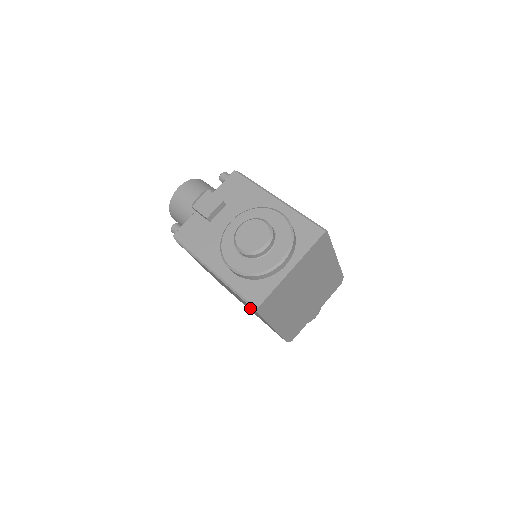
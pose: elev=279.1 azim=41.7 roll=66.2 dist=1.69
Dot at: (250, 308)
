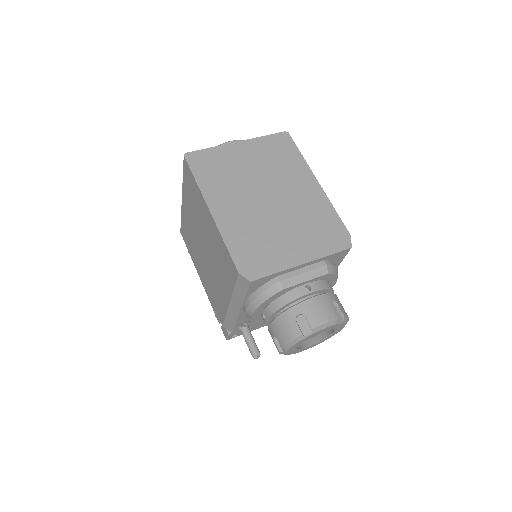
Dot at: (203, 224)
